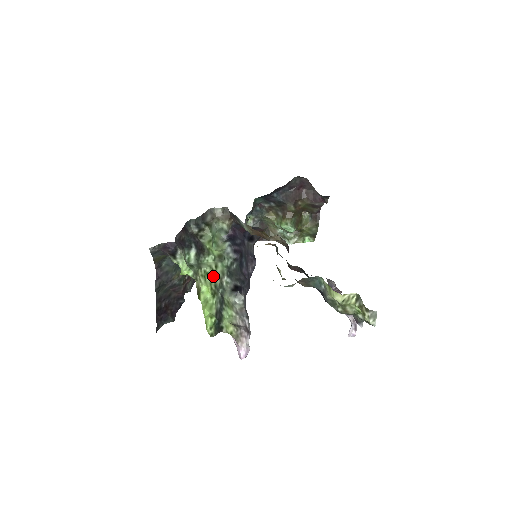
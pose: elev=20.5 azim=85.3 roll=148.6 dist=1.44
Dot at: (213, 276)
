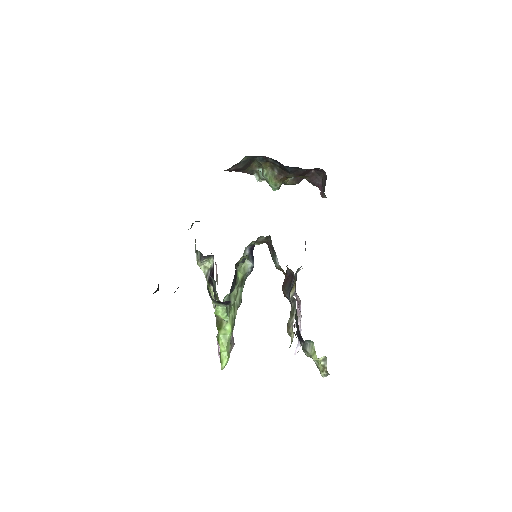
Dot at: (234, 307)
